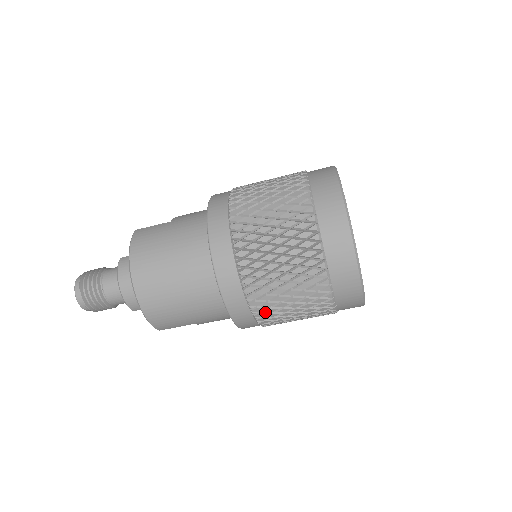
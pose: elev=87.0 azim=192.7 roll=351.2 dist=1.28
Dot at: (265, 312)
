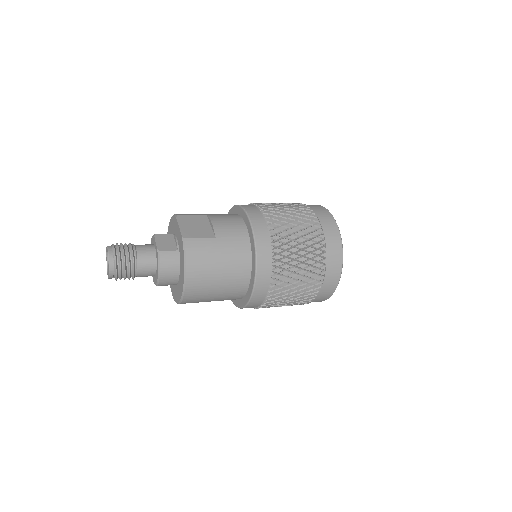
Dot at: occluded
